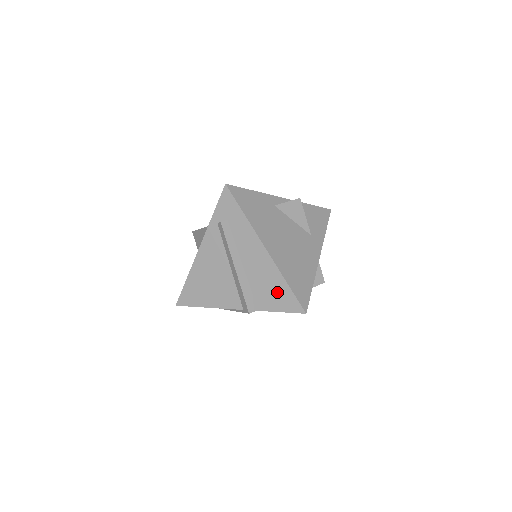
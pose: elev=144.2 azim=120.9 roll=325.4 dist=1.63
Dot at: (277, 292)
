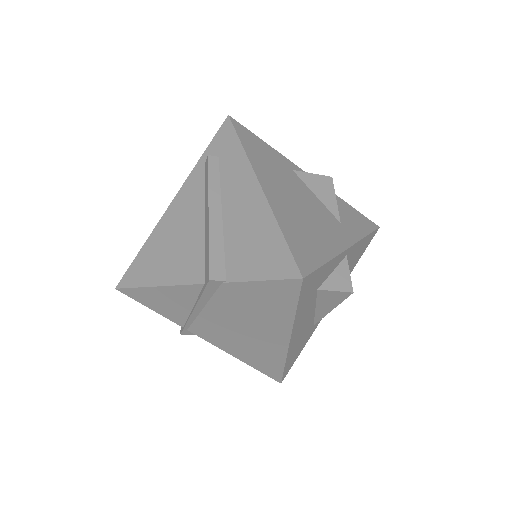
Dot at: (262, 247)
